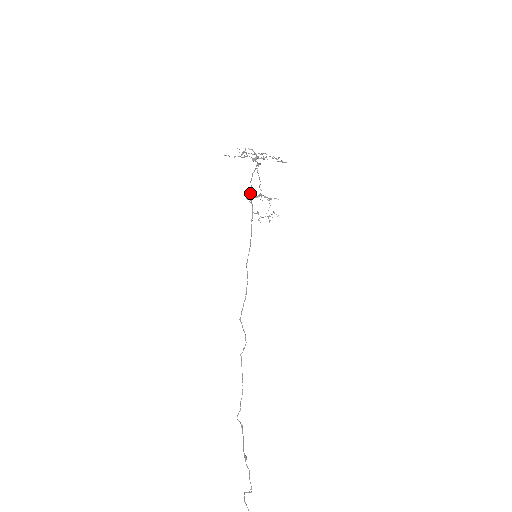
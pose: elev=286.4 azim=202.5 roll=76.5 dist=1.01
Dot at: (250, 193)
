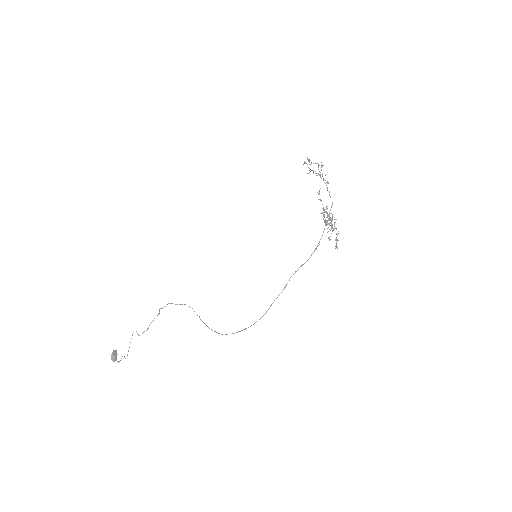
Dot at: occluded
